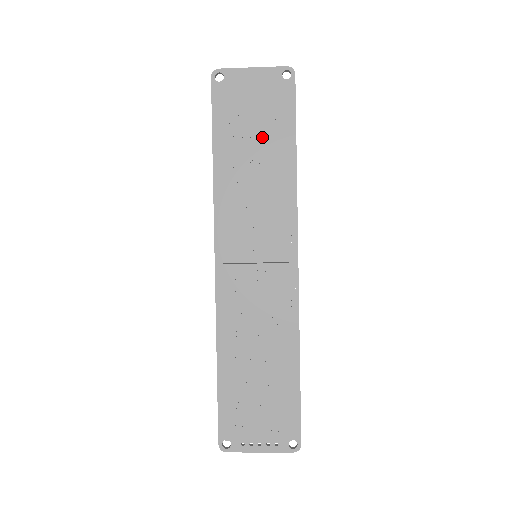
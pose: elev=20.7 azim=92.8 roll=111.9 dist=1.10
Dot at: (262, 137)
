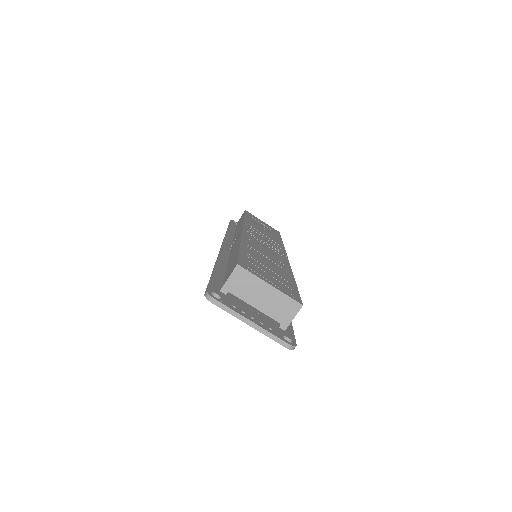
Dot at: (268, 230)
